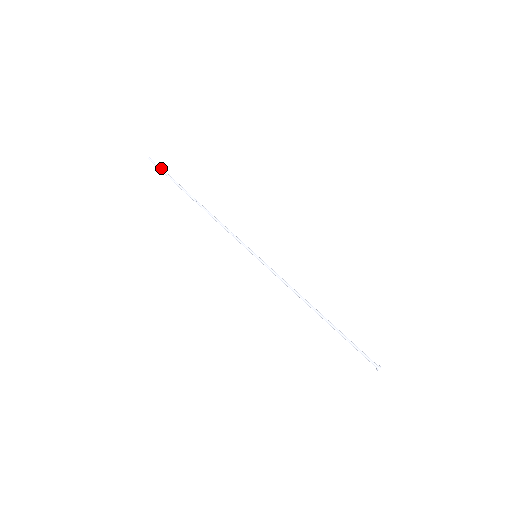
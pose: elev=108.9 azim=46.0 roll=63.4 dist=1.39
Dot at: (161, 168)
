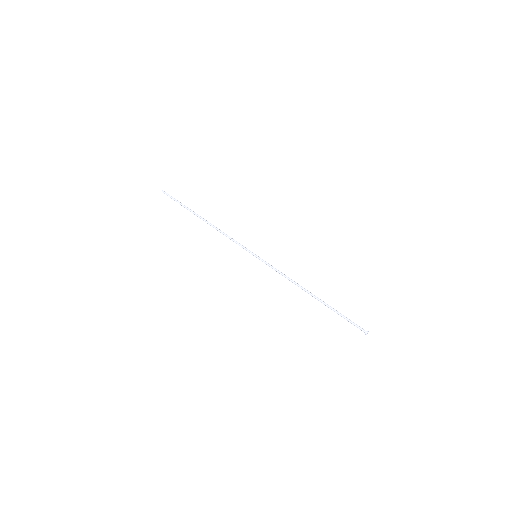
Dot at: (172, 197)
